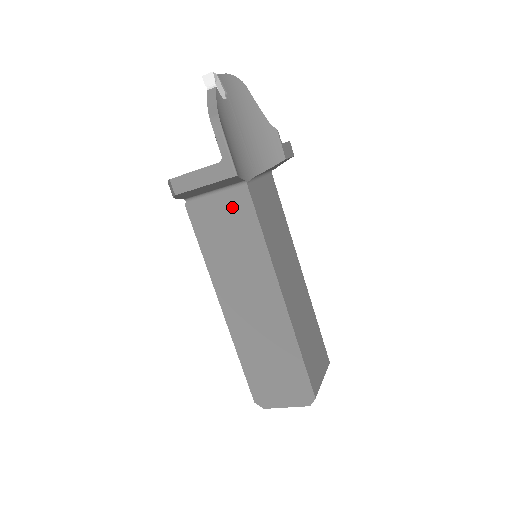
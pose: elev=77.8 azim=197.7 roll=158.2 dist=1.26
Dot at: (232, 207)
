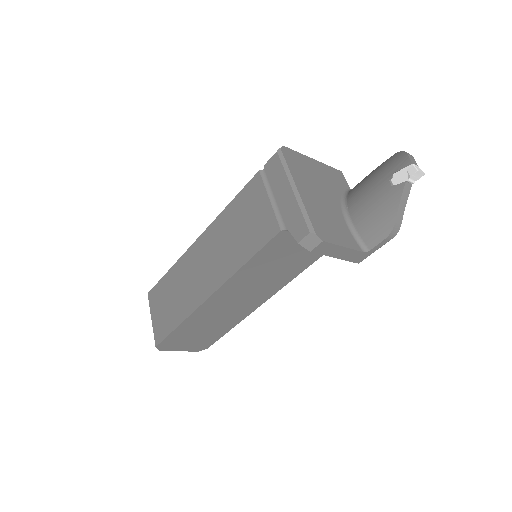
Dot at: occluded
